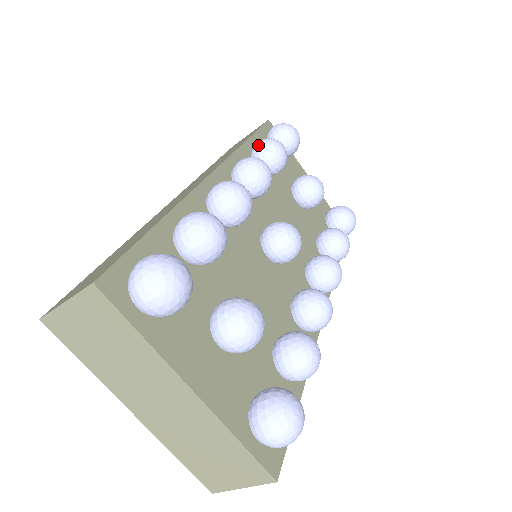
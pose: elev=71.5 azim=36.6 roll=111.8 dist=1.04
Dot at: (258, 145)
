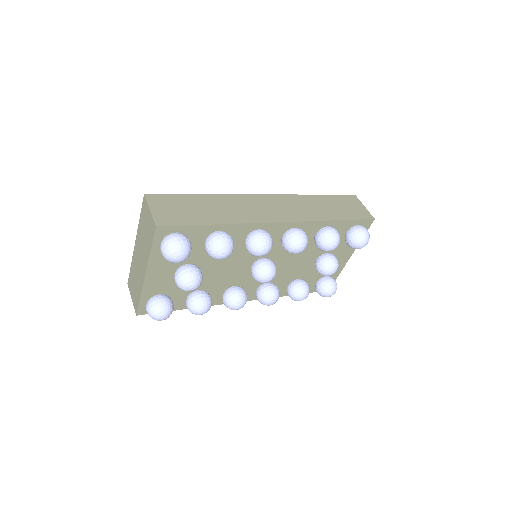
Dot at: (328, 231)
